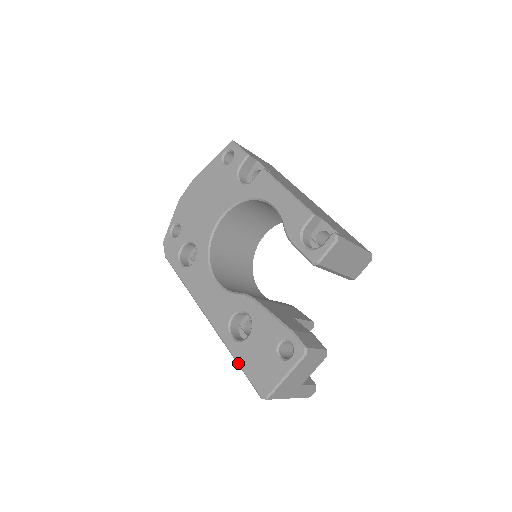
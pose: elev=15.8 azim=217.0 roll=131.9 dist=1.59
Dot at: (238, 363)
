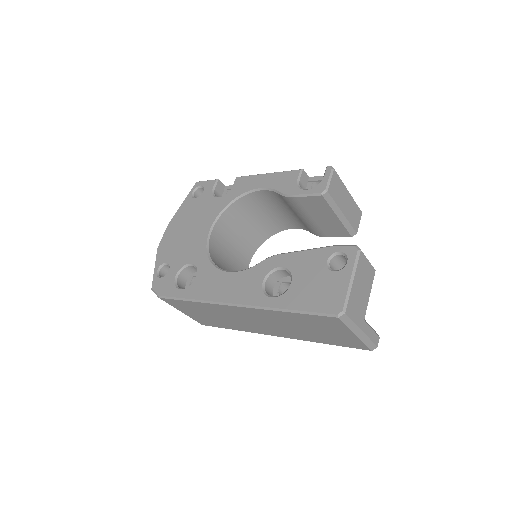
Dot at: (293, 309)
